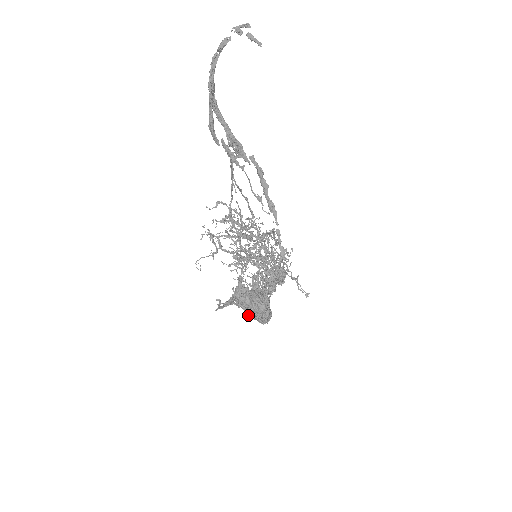
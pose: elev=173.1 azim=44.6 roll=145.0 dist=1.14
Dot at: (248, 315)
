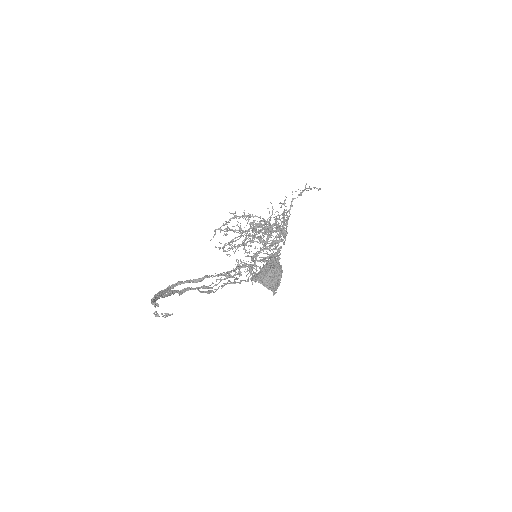
Dot at: occluded
